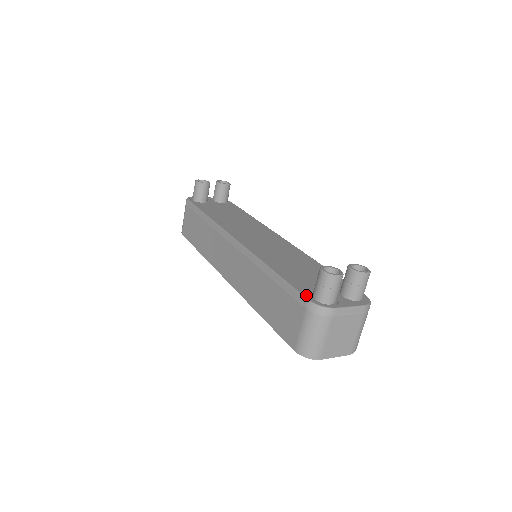
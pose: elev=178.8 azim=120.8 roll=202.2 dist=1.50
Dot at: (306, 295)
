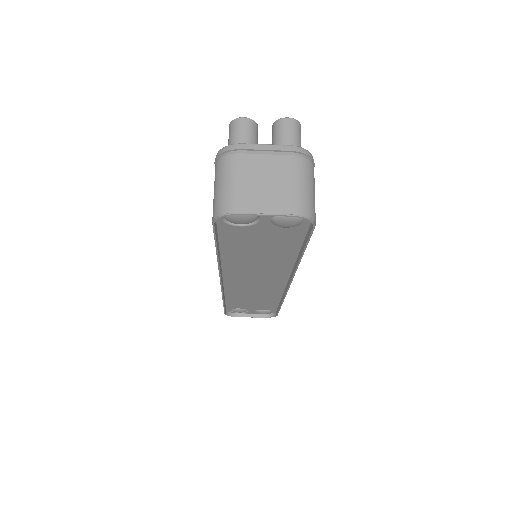
Dot at: occluded
